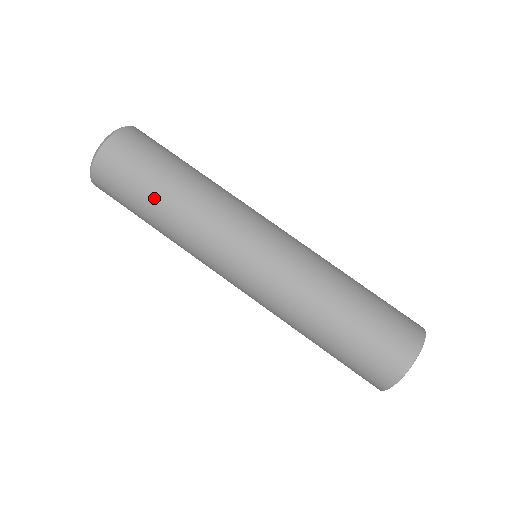
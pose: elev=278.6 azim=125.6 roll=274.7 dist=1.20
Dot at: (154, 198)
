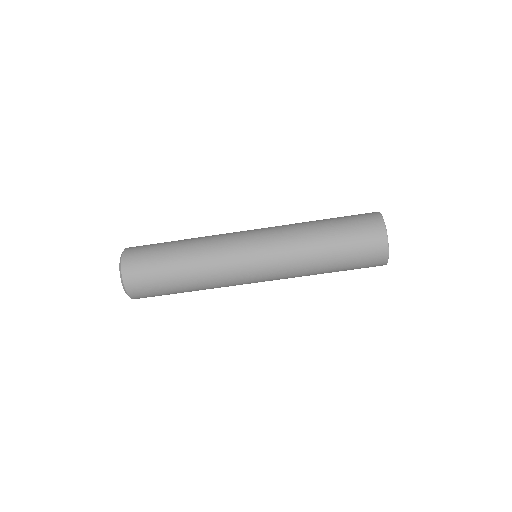
Dot at: (180, 290)
